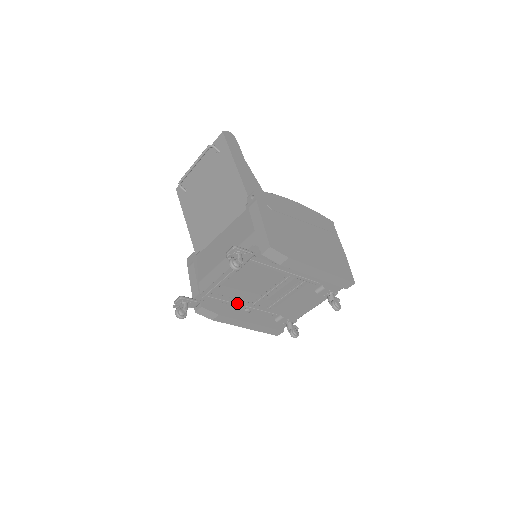
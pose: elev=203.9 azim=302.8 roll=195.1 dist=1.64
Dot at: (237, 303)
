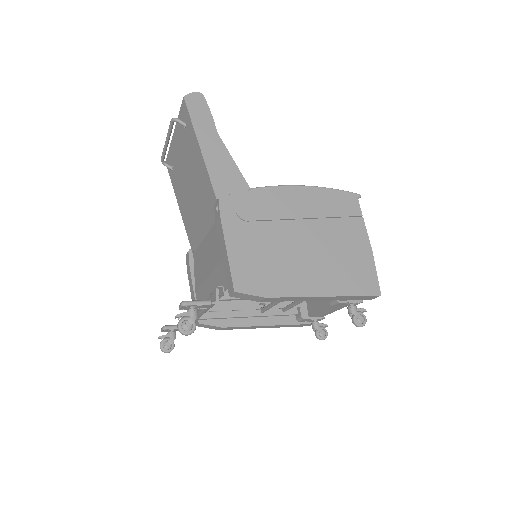
Dot at: (239, 316)
